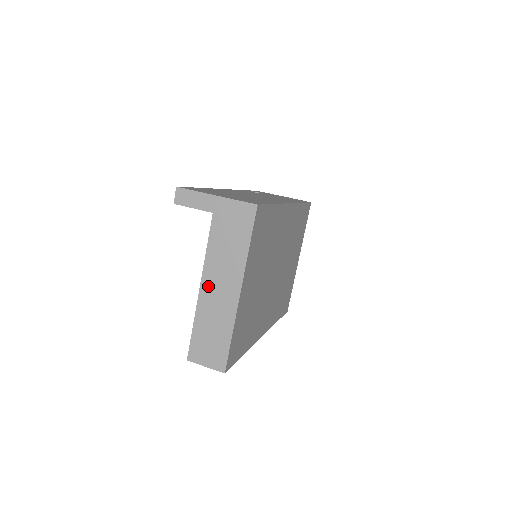
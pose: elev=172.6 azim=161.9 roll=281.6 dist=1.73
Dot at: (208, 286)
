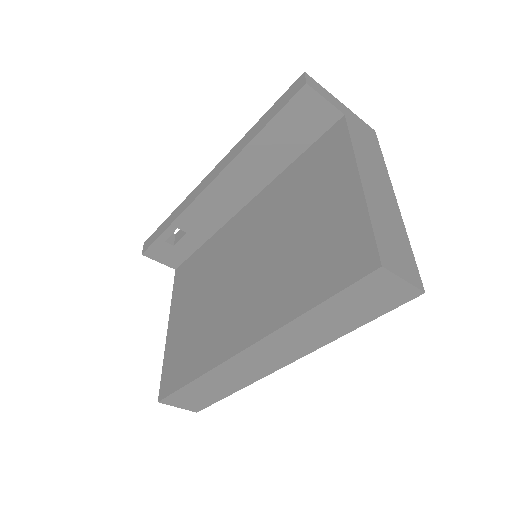
Dot at: (367, 179)
